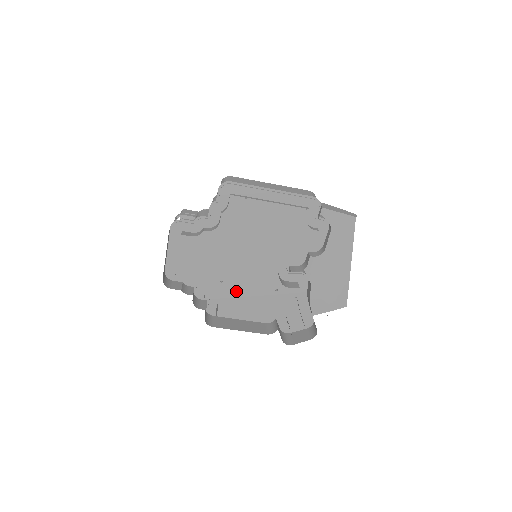
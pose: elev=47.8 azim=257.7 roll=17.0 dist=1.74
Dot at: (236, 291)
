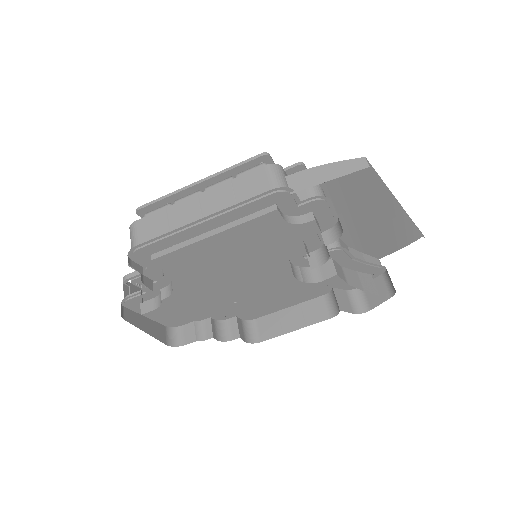
Dot at: (261, 298)
